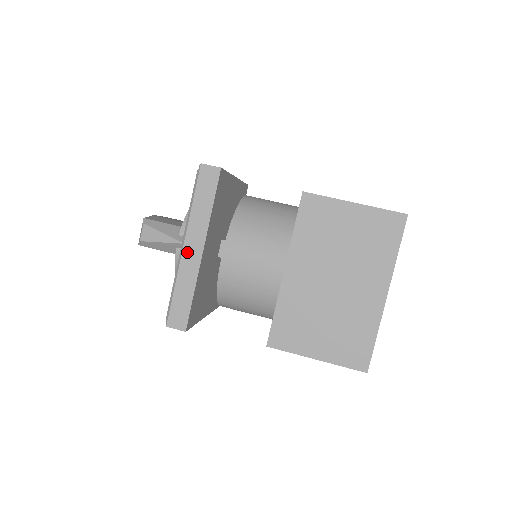
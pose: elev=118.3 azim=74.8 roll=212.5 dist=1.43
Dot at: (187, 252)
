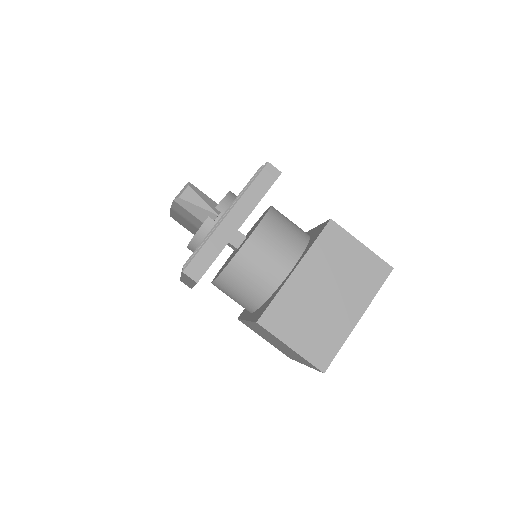
Dot at: (228, 221)
